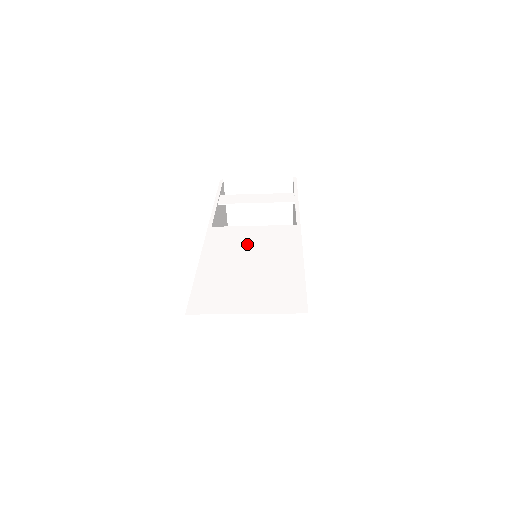
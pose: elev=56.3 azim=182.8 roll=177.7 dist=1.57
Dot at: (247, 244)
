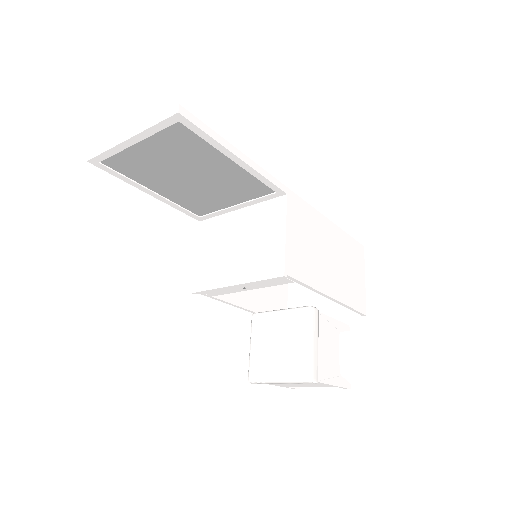
Dot at: occluded
